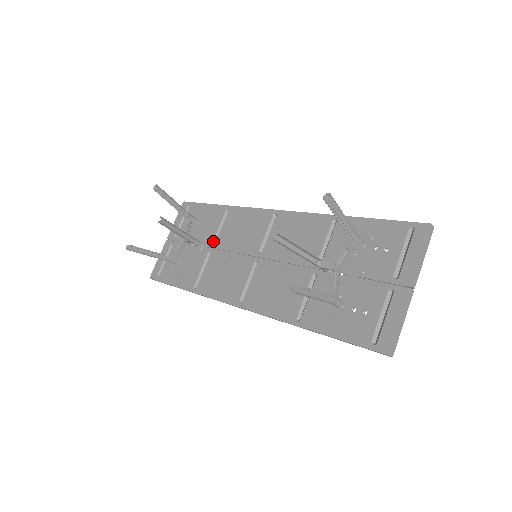
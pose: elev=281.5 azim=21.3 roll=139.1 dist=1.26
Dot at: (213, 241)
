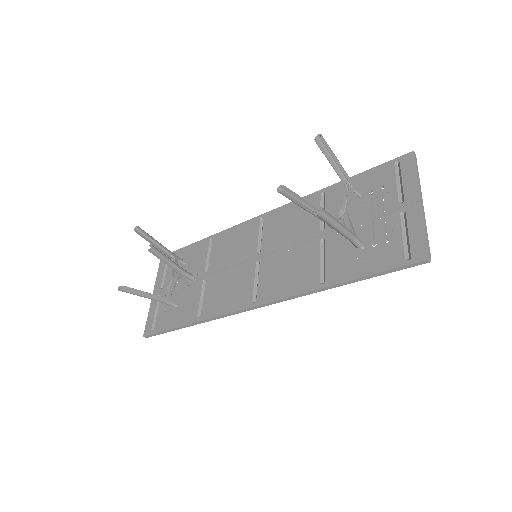
Dot at: (205, 270)
